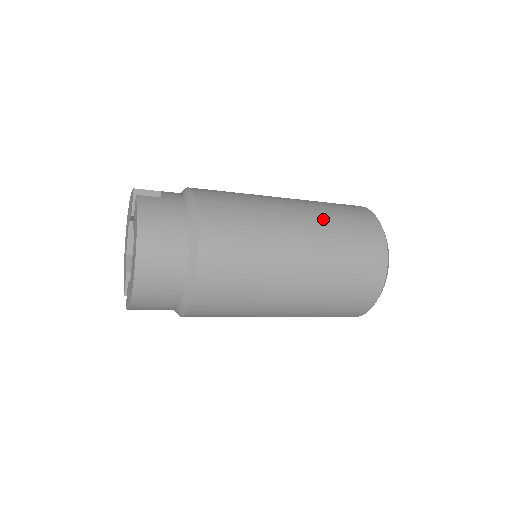
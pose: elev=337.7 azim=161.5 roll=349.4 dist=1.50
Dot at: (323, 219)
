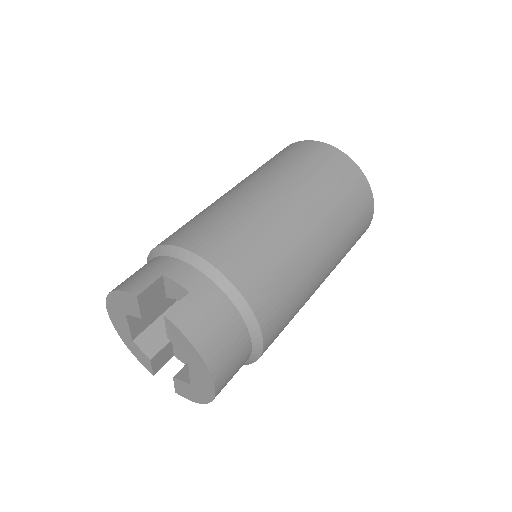
Dot at: (322, 199)
